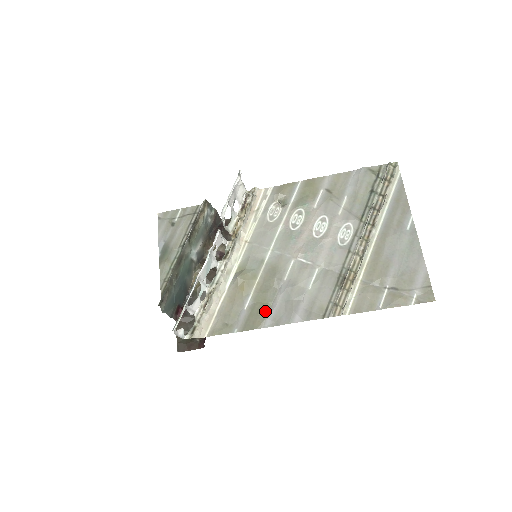
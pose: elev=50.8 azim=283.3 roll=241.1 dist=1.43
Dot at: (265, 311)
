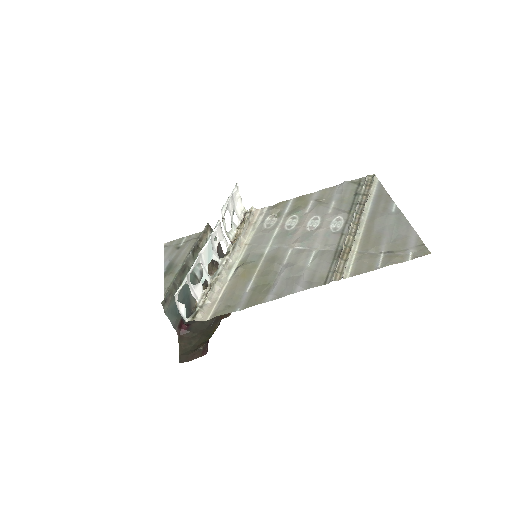
Dot at: (267, 289)
